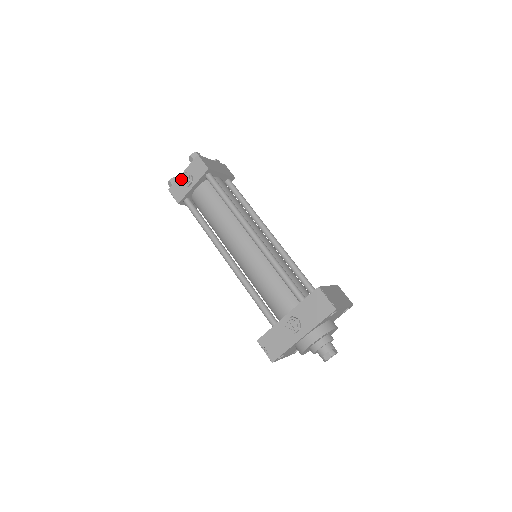
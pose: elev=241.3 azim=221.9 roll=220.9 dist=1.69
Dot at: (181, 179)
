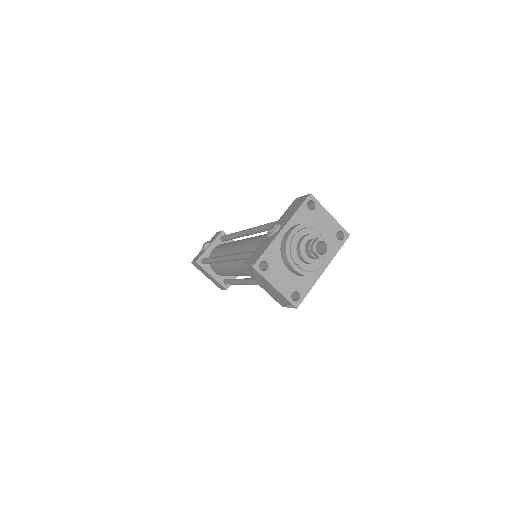
Dot at: occluded
